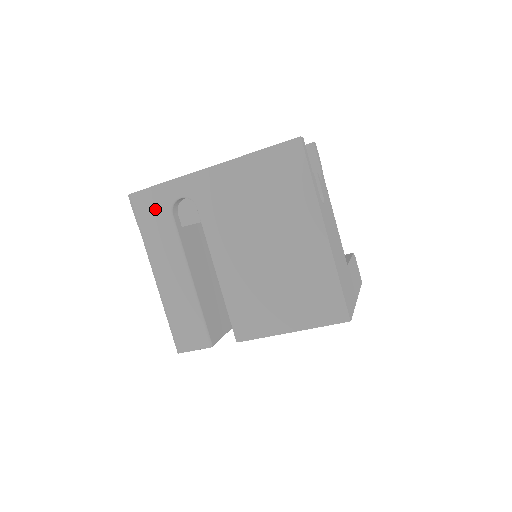
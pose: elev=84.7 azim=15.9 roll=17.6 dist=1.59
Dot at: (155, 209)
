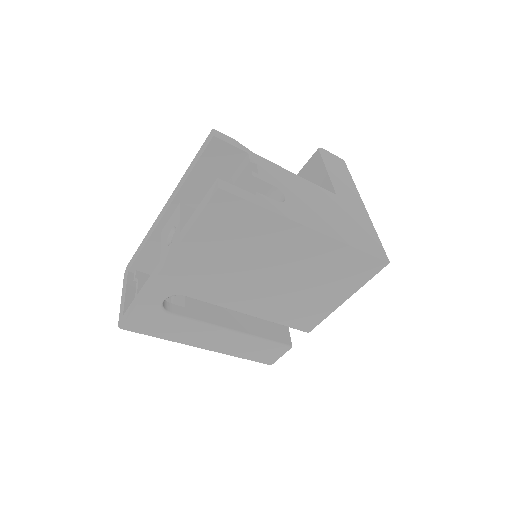
Dot at: (153, 321)
